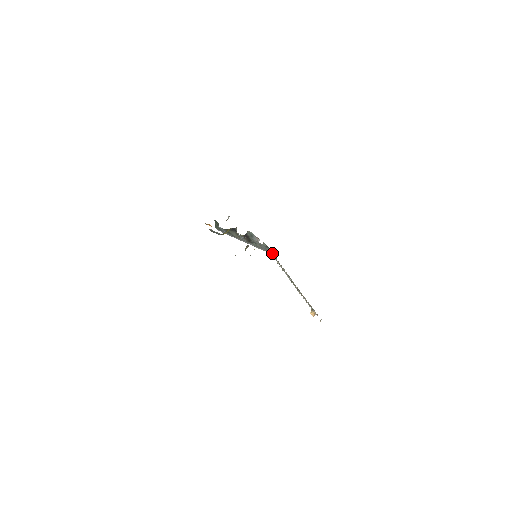
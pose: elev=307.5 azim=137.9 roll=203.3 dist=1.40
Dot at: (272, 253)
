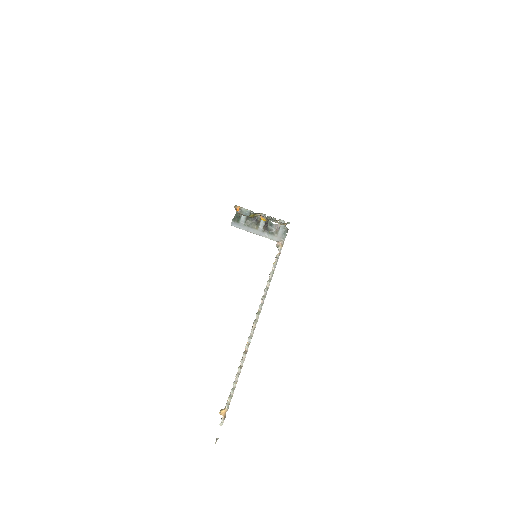
Dot at: (283, 243)
